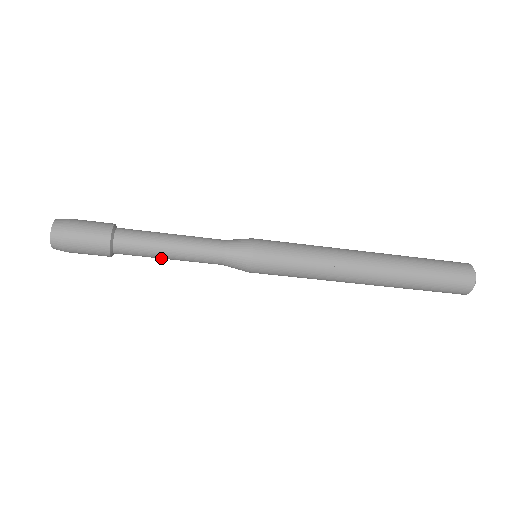
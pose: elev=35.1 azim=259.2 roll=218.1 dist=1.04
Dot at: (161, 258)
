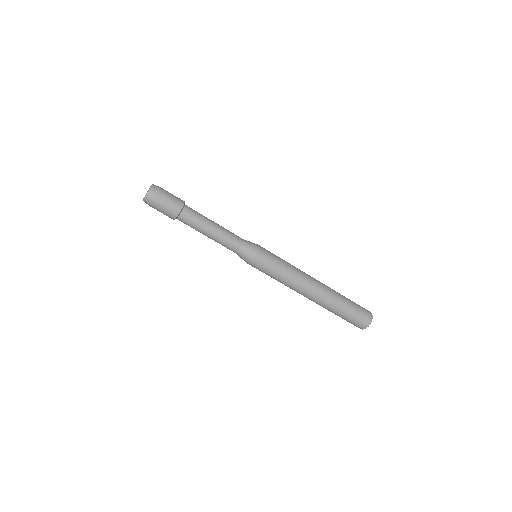
Dot at: (204, 231)
